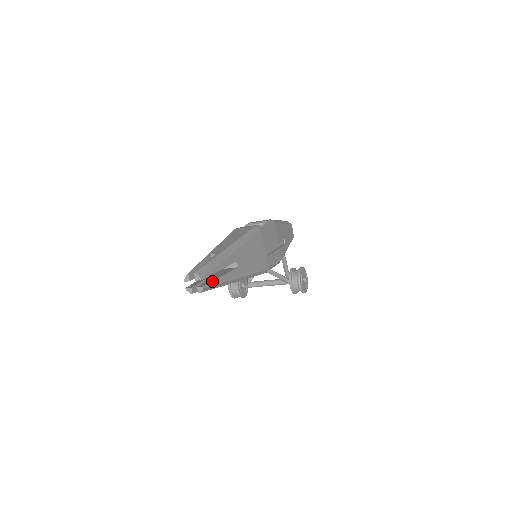
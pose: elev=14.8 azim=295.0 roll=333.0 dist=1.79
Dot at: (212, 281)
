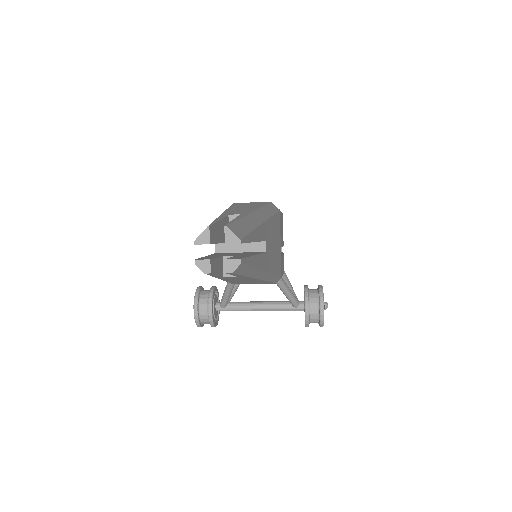
Dot at: (248, 256)
